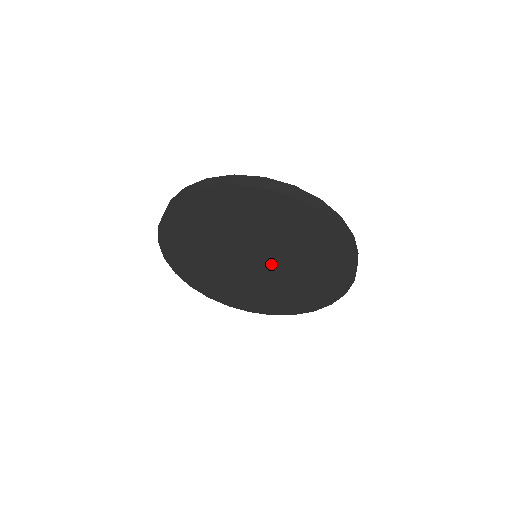
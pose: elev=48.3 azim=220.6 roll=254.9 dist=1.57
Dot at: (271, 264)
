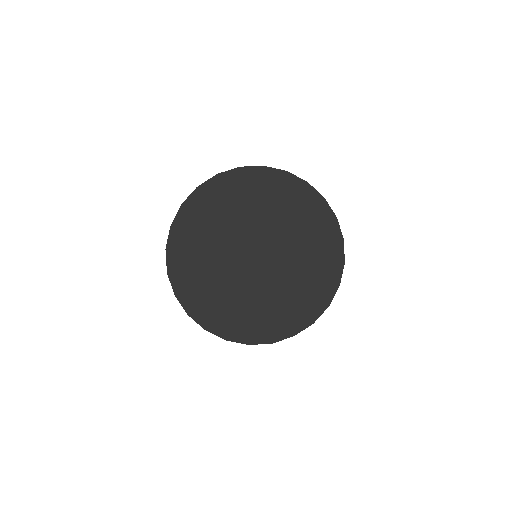
Dot at: (270, 261)
